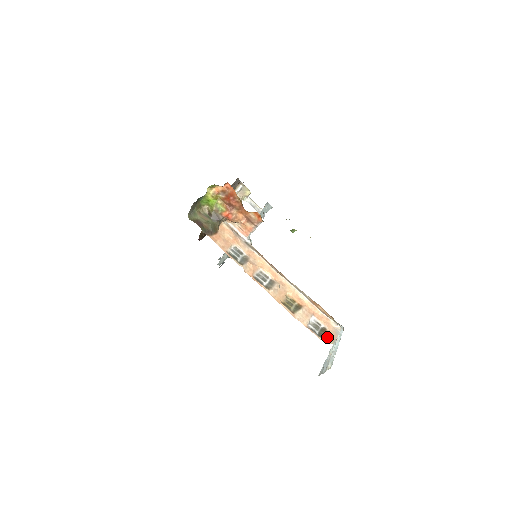
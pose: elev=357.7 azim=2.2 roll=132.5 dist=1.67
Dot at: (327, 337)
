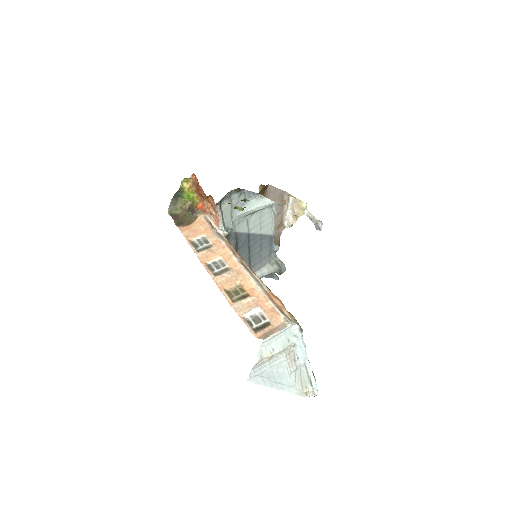
Dot at: (264, 332)
